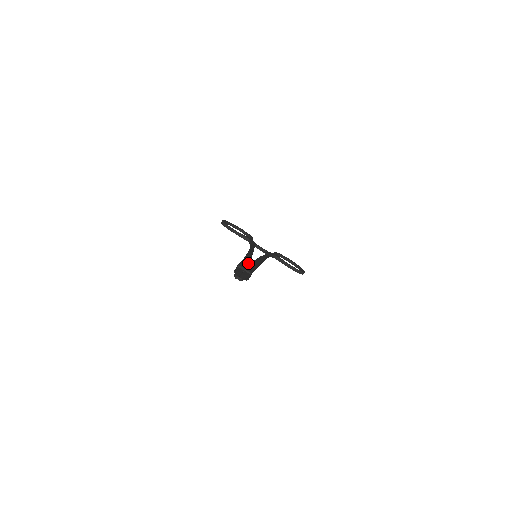
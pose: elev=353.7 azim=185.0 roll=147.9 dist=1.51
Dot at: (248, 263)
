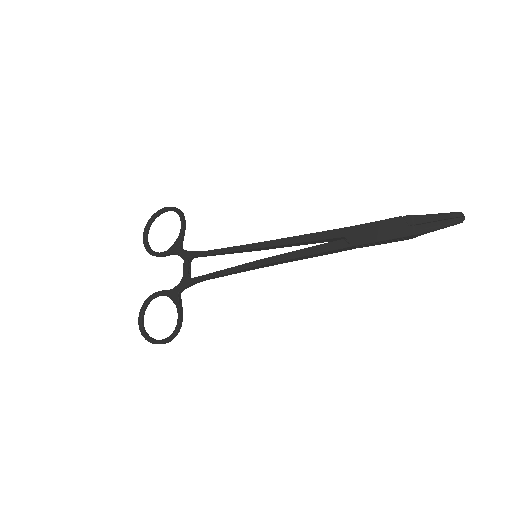
Dot at: occluded
